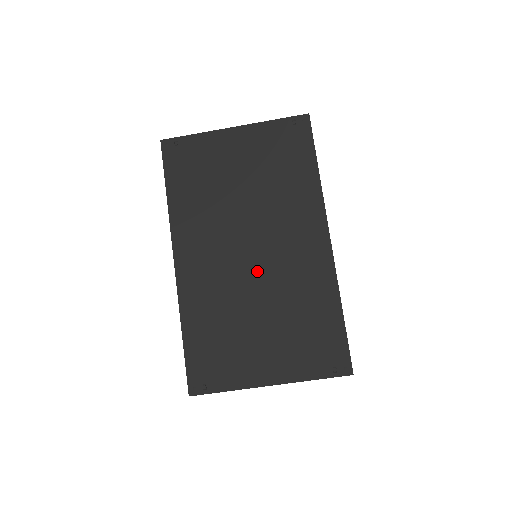
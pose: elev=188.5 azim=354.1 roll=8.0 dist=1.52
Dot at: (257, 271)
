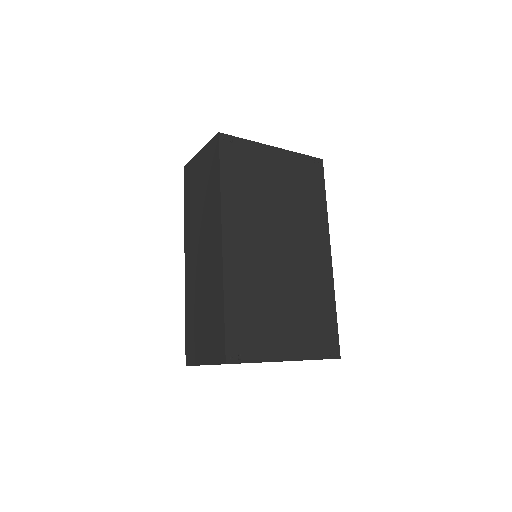
Dot at: (284, 265)
